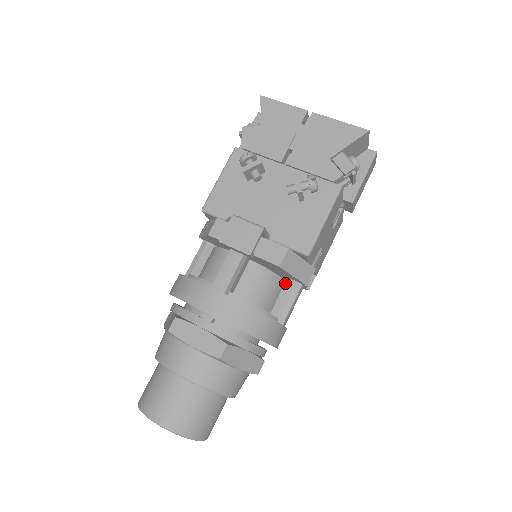
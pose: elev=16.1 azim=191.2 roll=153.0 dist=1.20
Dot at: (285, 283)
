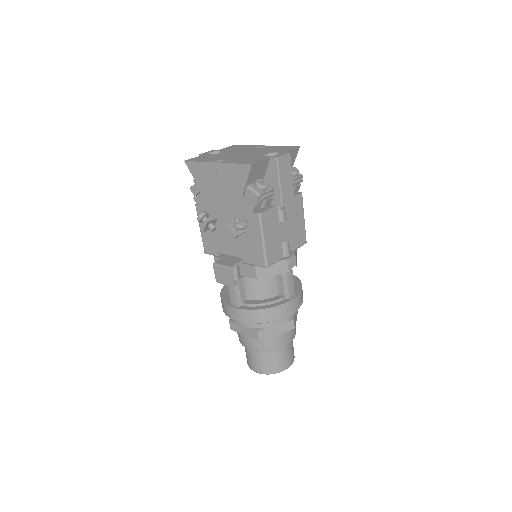
Dot at: occluded
